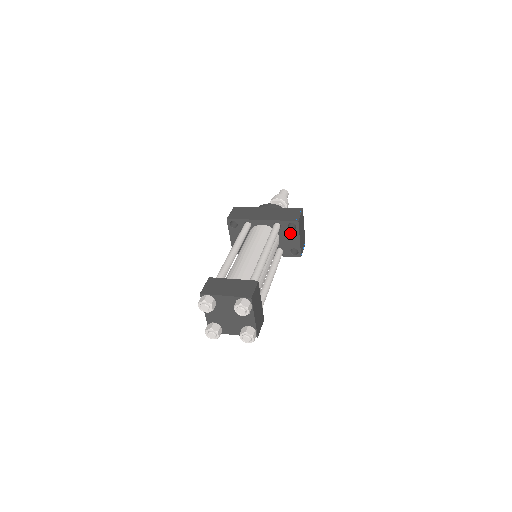
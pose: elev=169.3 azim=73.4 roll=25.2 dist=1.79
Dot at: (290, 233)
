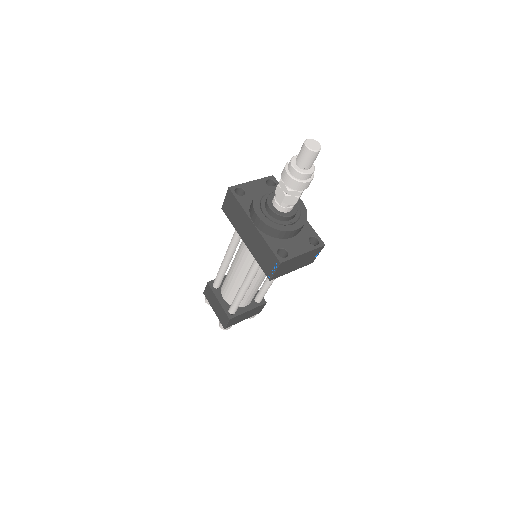
Dot at: occluded
